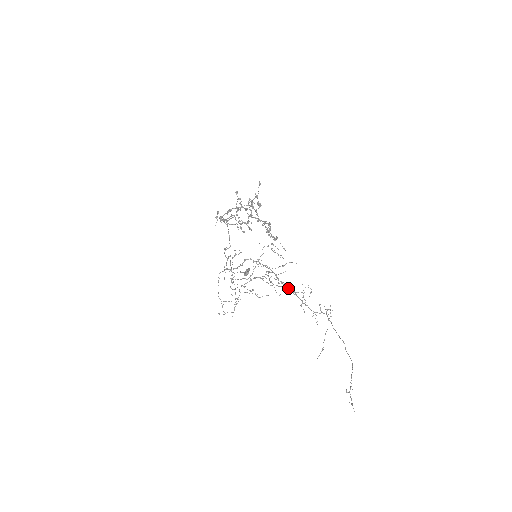
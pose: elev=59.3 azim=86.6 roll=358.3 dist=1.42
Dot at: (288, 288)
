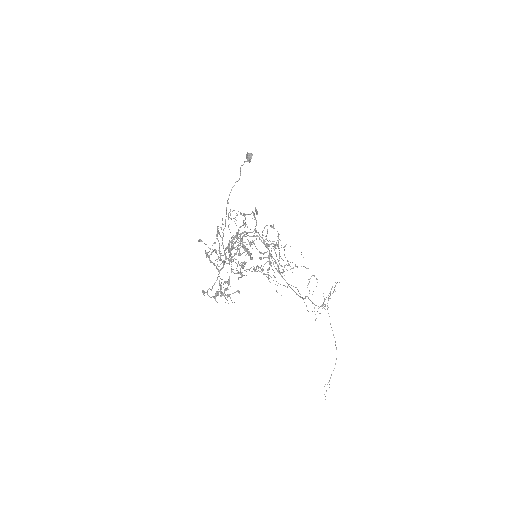
Dot at: occluded
